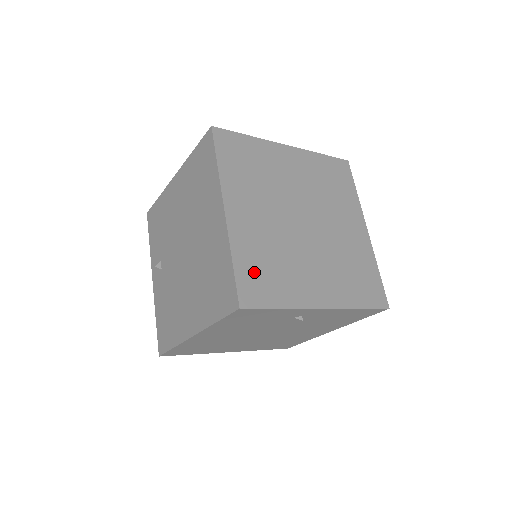
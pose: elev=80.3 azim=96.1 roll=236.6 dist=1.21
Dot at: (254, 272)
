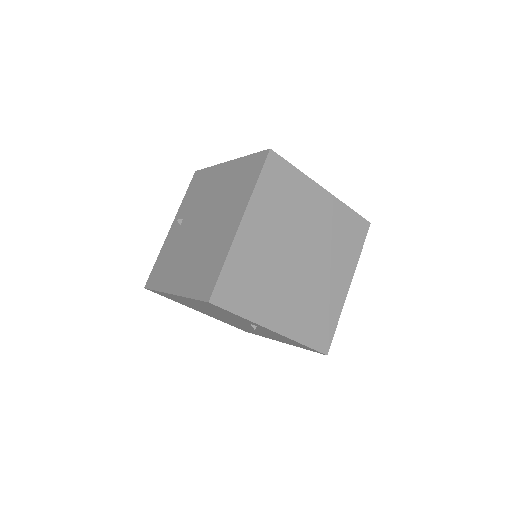
Dot at: (236, 280)
